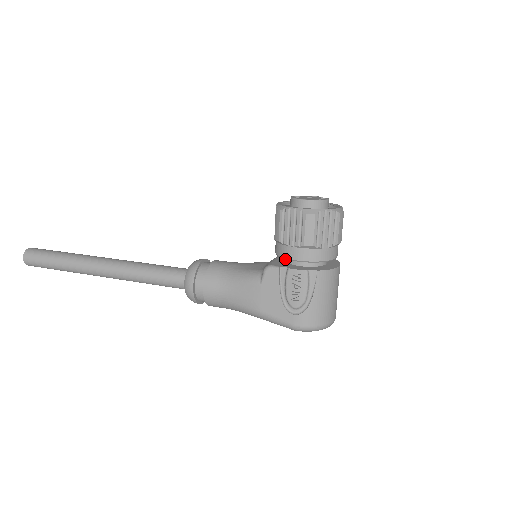
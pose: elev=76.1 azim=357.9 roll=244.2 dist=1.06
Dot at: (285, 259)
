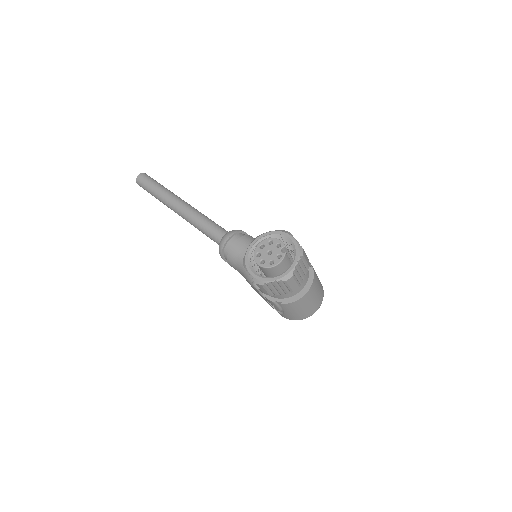
Dot at: occluded
